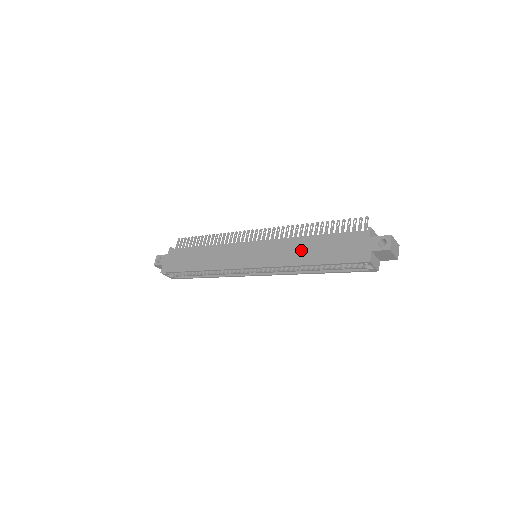
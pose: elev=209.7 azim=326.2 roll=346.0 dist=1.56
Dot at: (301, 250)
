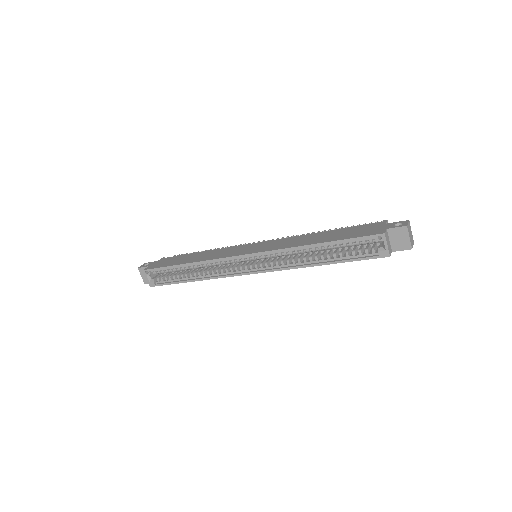
Dot at: (309, 238)
